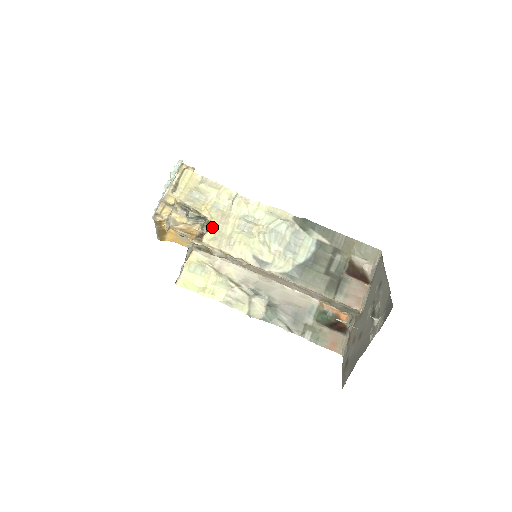
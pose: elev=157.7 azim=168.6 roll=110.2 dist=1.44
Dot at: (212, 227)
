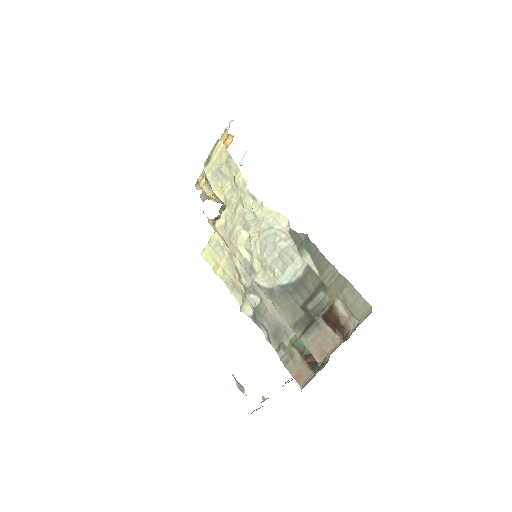
Dot at: (223, 215)
